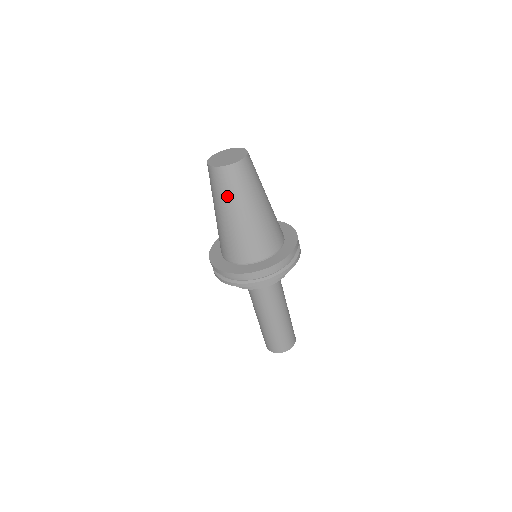
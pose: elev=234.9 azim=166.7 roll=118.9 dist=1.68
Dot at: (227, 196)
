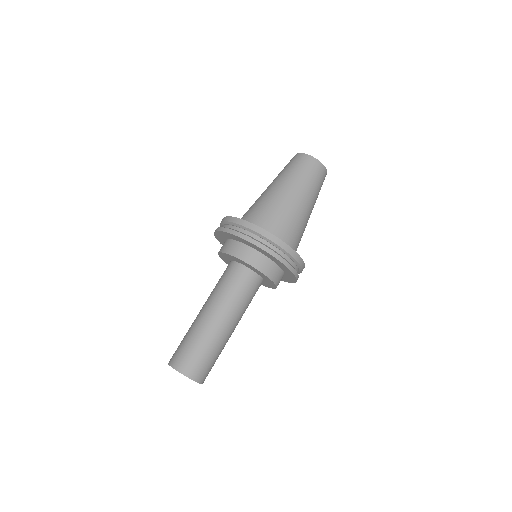
Dot at: (306, 180)
